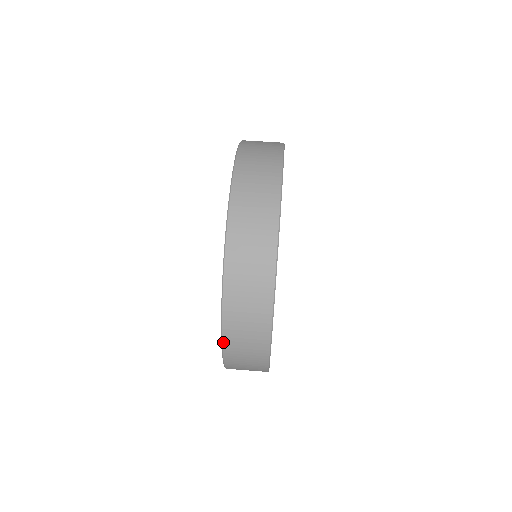
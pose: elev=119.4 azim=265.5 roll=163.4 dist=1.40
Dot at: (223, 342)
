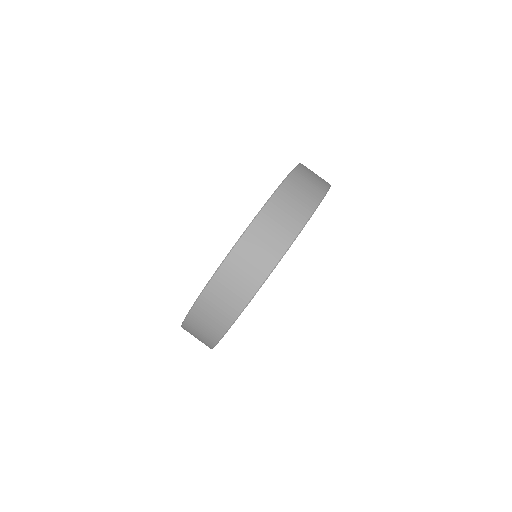
Dot at: (183, 325)
